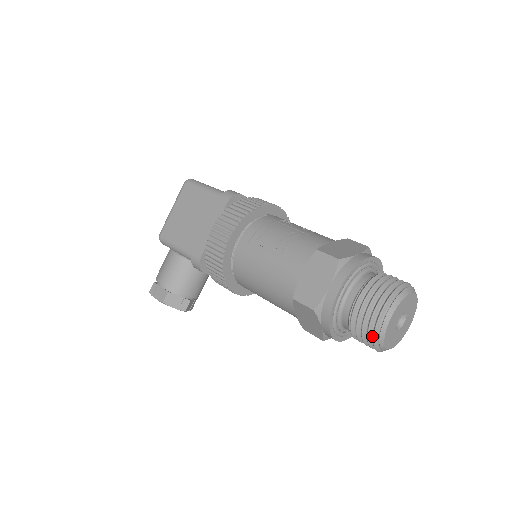
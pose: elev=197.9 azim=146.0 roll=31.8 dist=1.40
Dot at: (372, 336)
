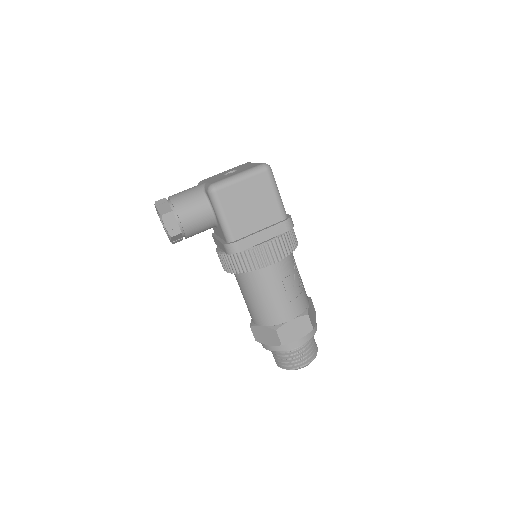
Dot at: (288, 366)
